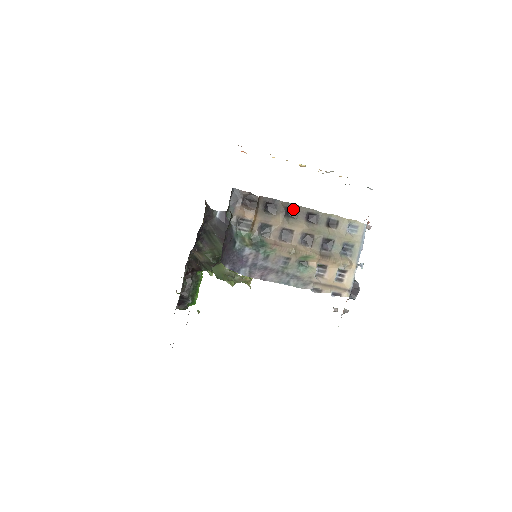
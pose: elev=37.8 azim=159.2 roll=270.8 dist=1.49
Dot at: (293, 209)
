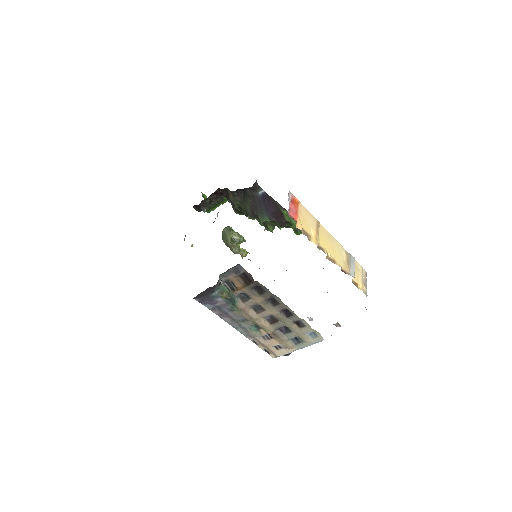
Dot at: (276, 300)
